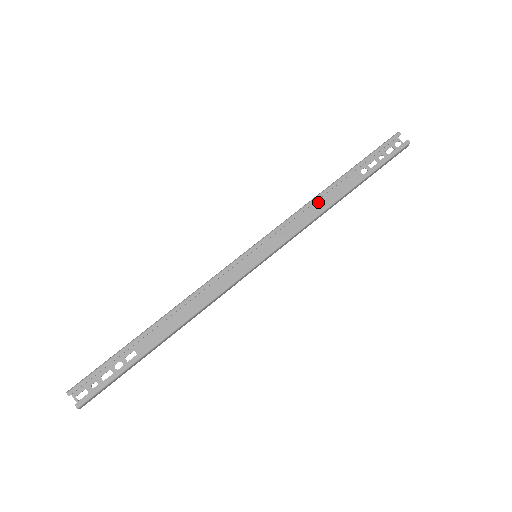
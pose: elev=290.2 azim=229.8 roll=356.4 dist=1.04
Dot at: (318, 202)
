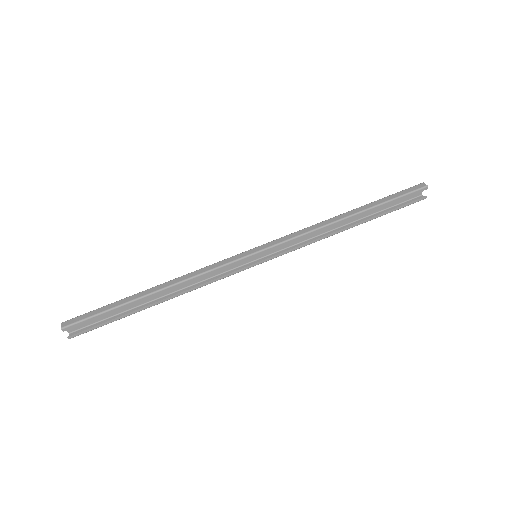
Dot at: (328, 222)
